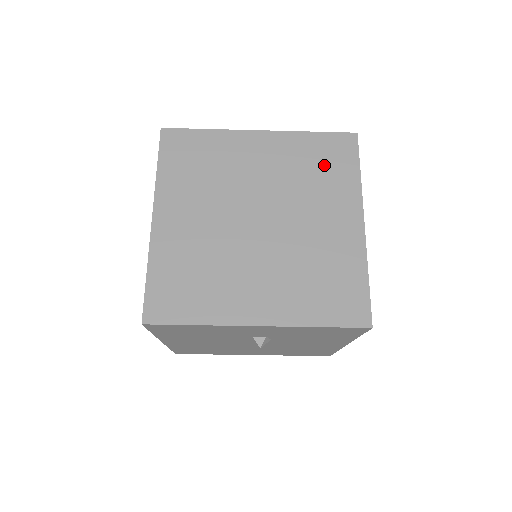
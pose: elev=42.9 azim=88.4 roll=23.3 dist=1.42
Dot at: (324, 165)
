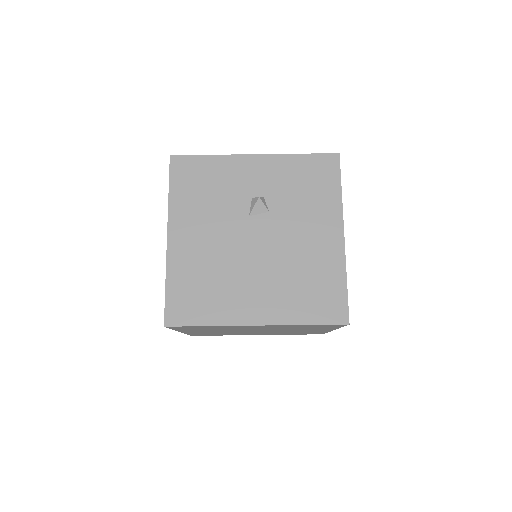
Dot at: occluded
